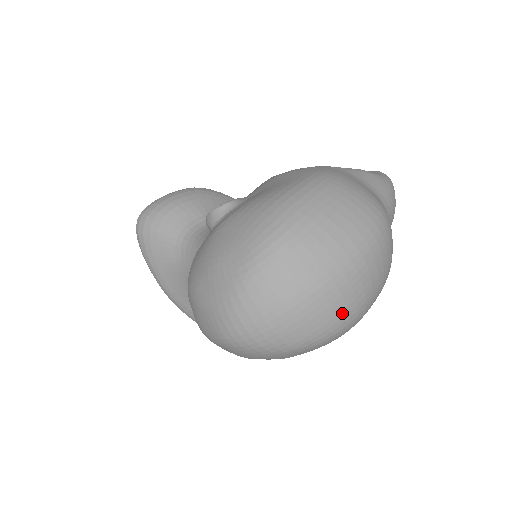
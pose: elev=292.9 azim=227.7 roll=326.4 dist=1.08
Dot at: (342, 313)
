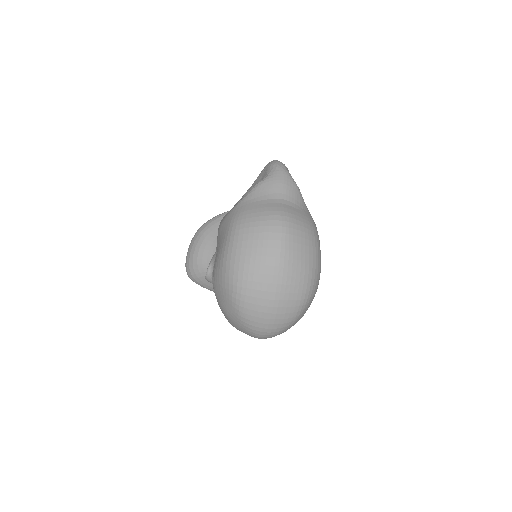
Dot at: (300, 289)
